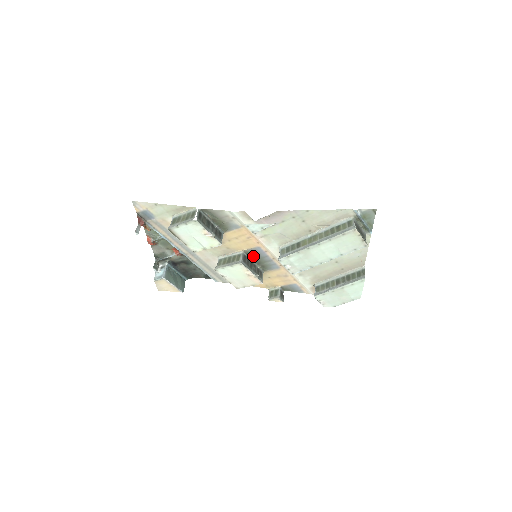
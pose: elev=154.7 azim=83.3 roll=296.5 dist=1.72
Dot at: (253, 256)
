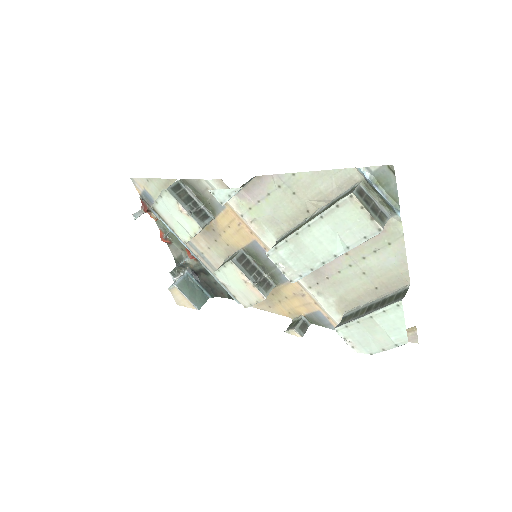
Dot at: (256, 258)
